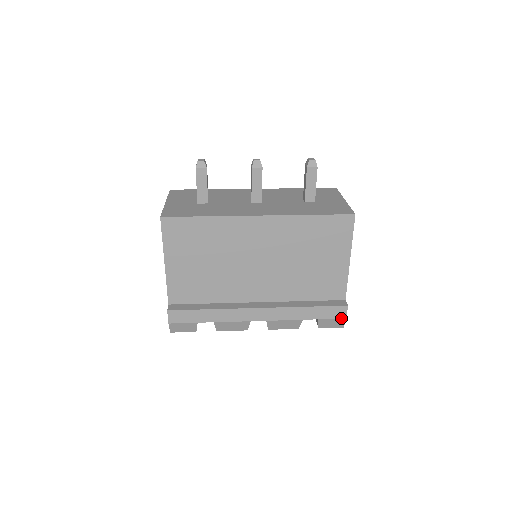
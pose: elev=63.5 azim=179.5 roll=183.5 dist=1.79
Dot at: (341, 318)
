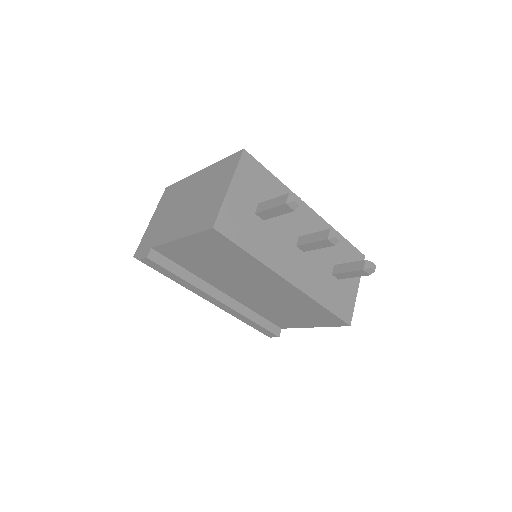
Dot at: (267, 335)
